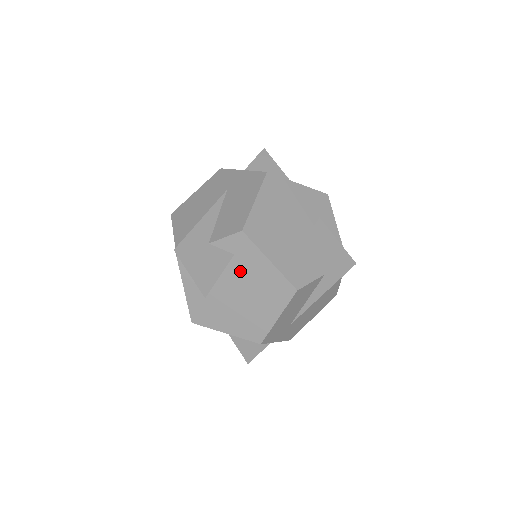
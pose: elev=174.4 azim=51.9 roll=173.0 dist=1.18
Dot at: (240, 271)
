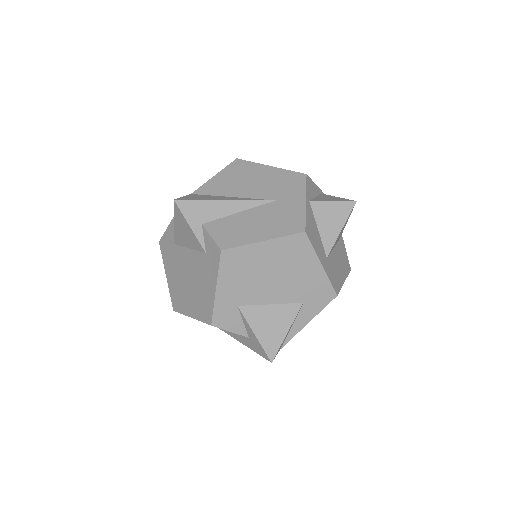
Dot at: (200, 265)
